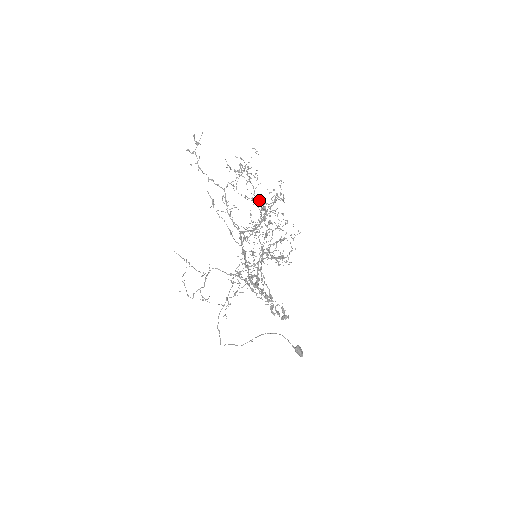
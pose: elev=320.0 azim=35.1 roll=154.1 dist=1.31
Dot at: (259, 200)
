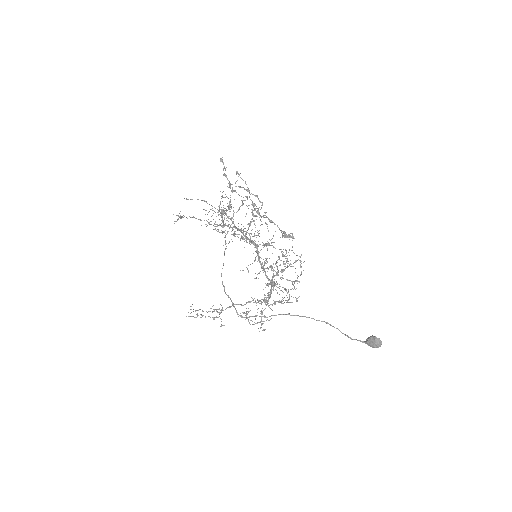
Dot at: occluded
